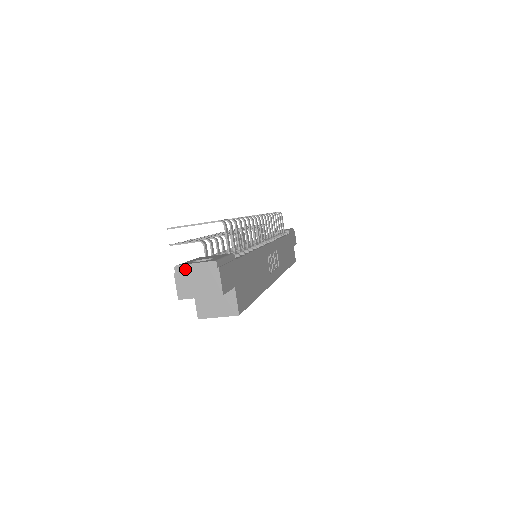
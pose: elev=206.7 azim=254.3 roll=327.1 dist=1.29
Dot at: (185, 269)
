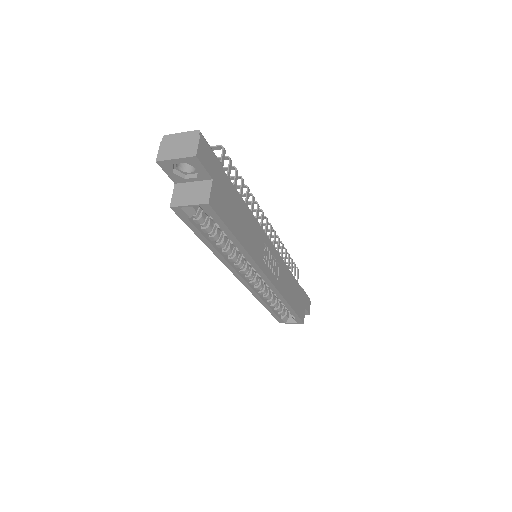
Dot at: (171, 137)
